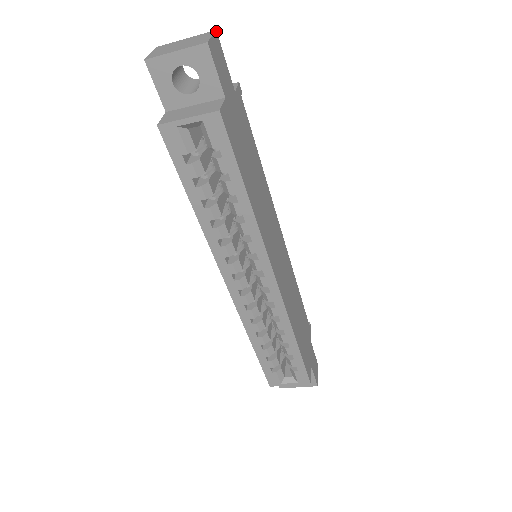
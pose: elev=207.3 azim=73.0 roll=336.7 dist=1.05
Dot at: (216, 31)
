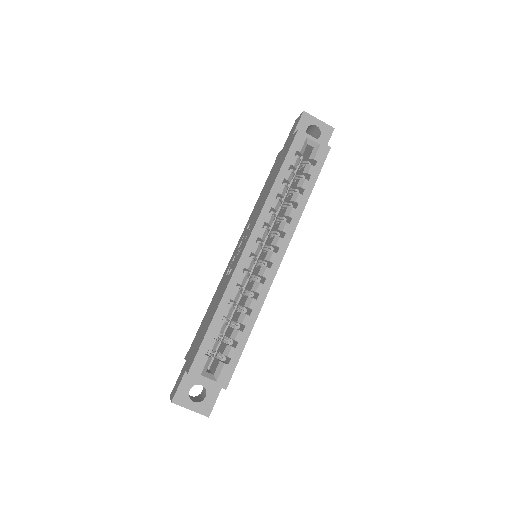
Dot at: occluded
